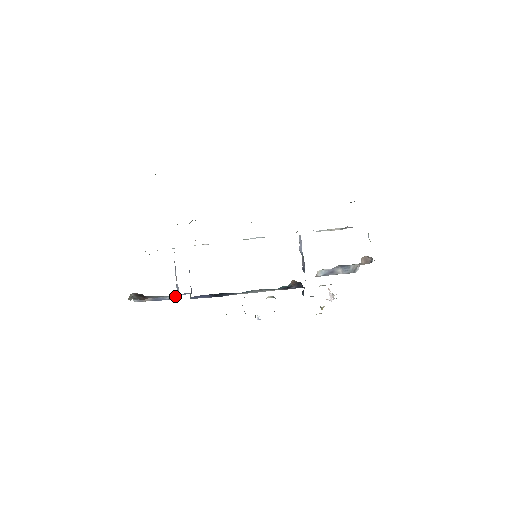
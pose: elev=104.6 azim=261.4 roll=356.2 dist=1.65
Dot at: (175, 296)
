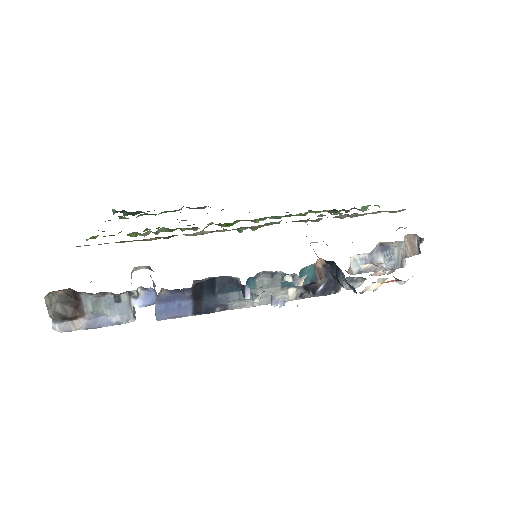
Dot at: (129, 314)
